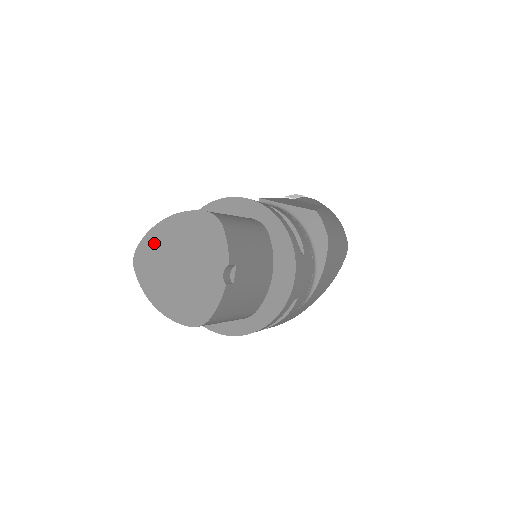
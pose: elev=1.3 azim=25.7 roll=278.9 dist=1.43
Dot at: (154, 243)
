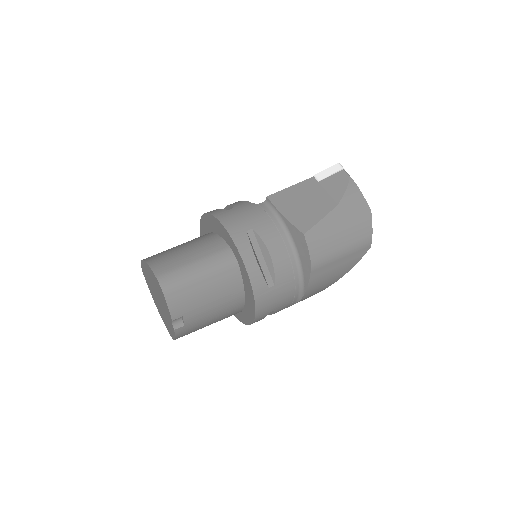
Dot at: (145, 271)
